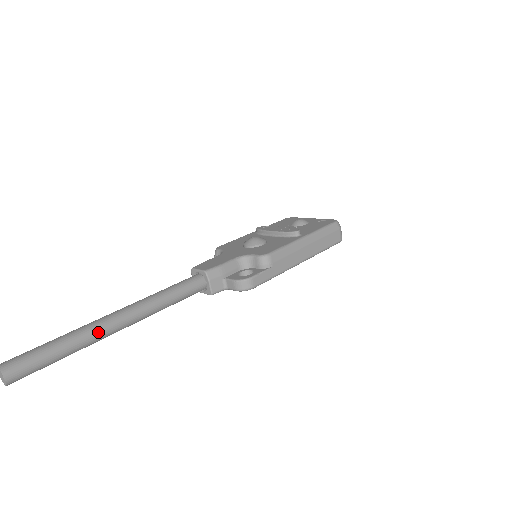
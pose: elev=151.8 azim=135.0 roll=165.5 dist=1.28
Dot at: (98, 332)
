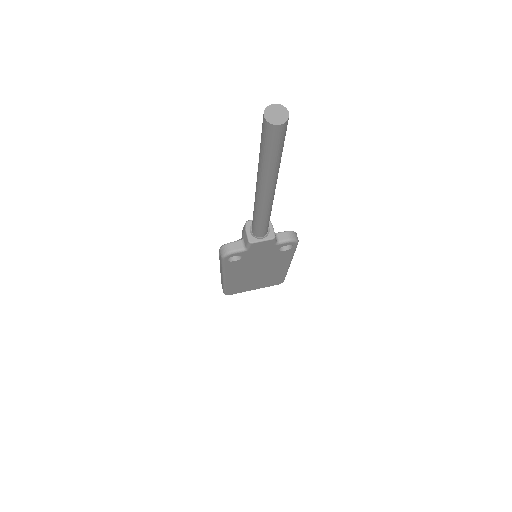
Dot at: occluded
